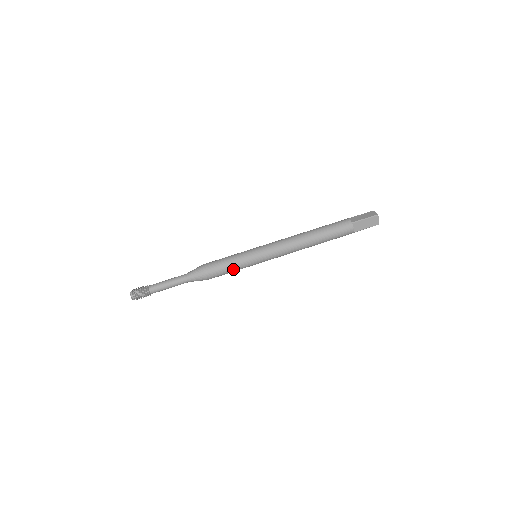
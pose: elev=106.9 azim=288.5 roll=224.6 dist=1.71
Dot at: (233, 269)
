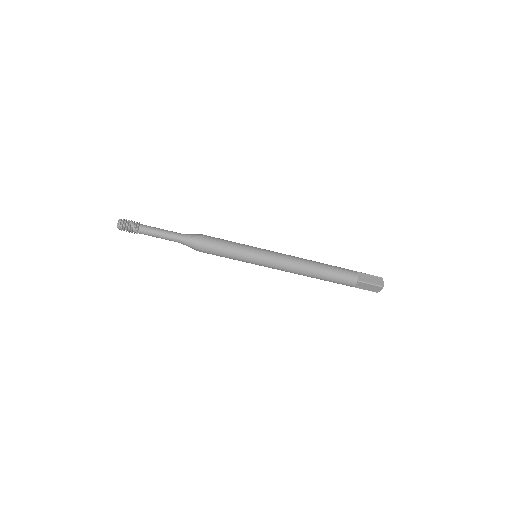
Dot at: occluded
